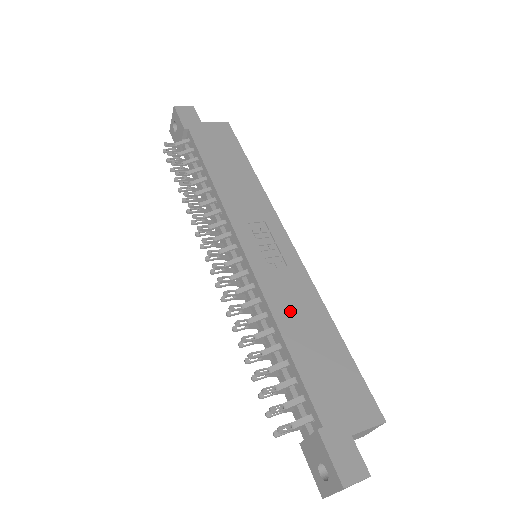
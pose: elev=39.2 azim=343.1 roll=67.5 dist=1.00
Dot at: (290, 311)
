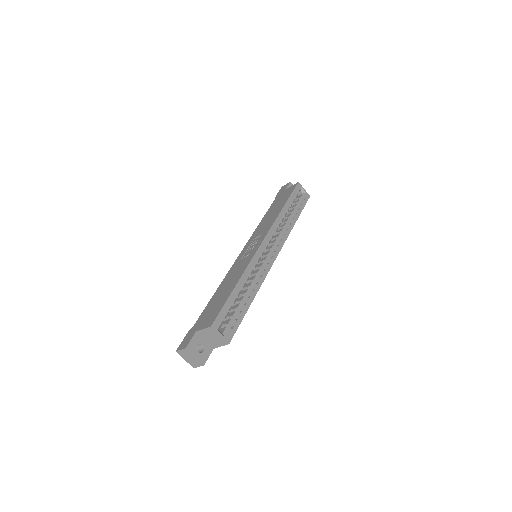
Dot at: (229, 279)
